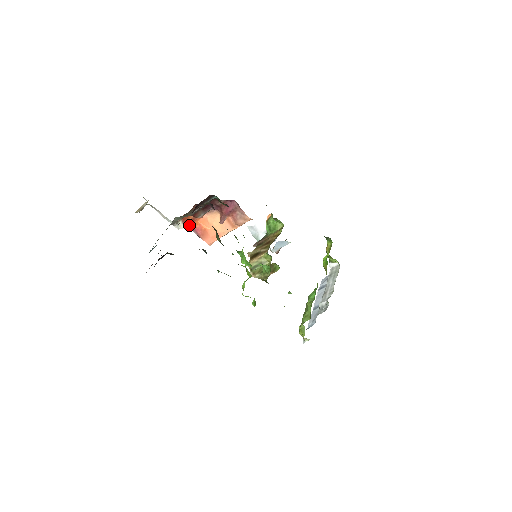
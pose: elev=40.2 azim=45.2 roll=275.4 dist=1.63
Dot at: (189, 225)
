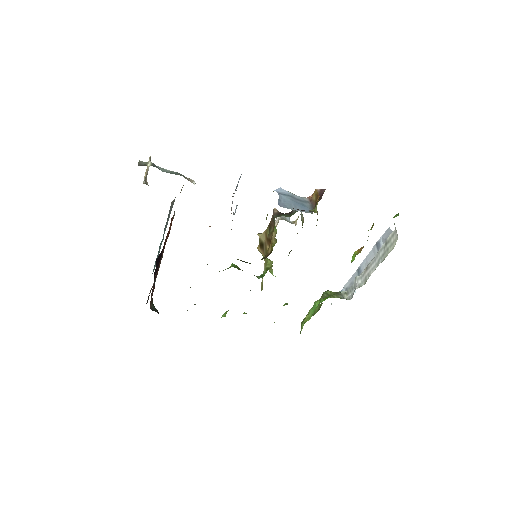
Dot at: occluded
